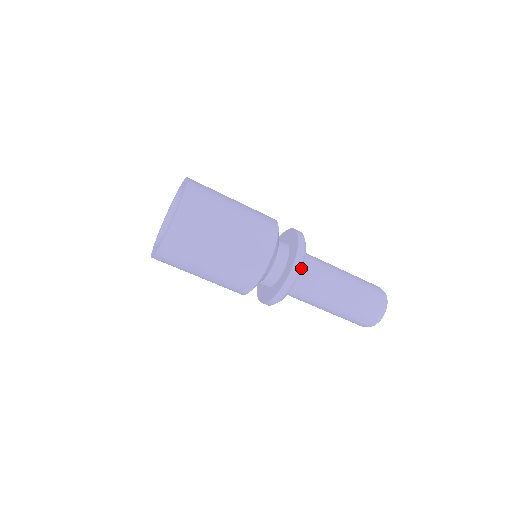
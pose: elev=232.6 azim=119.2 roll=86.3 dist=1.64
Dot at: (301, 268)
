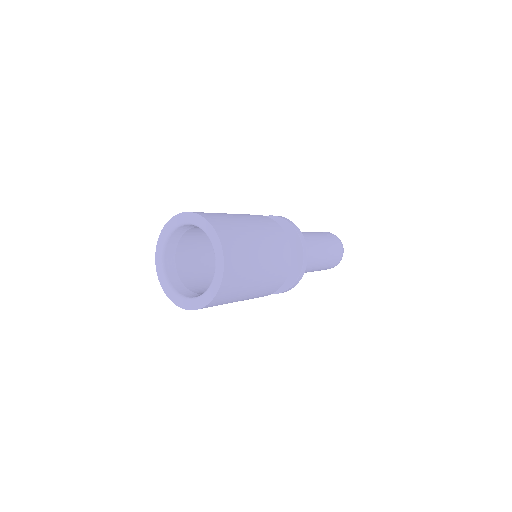
Dot at: occluded
